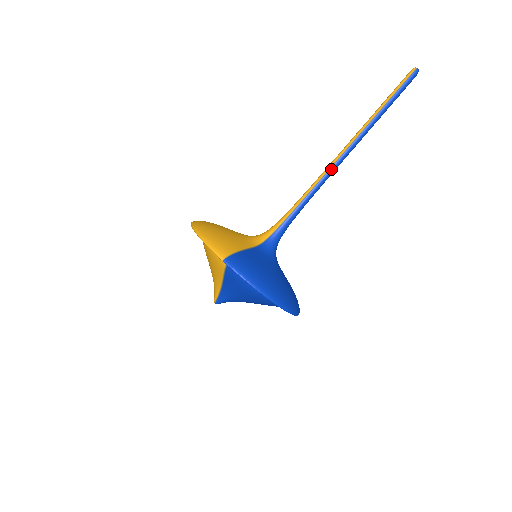
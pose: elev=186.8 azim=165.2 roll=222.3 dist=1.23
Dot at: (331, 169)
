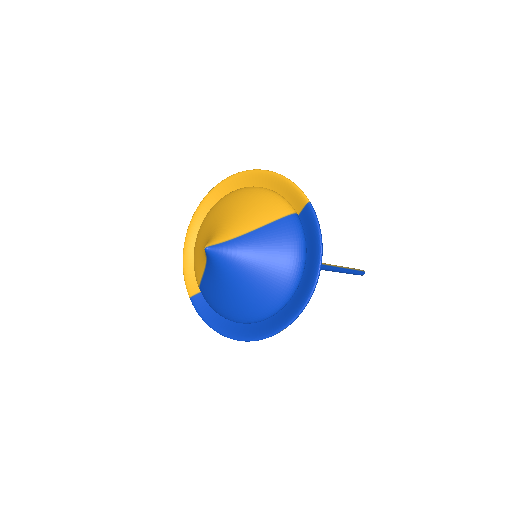
Dot at: (321, 265)
